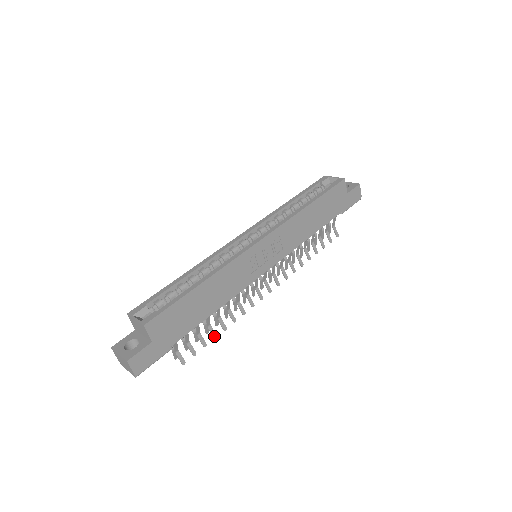
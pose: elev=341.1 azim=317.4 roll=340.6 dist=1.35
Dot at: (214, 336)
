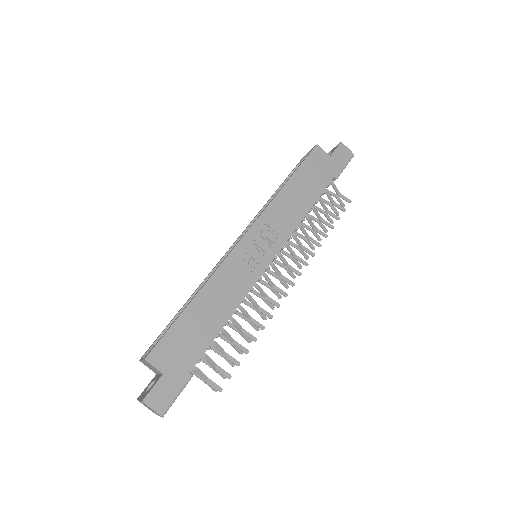
Dot at: (245, 351)
